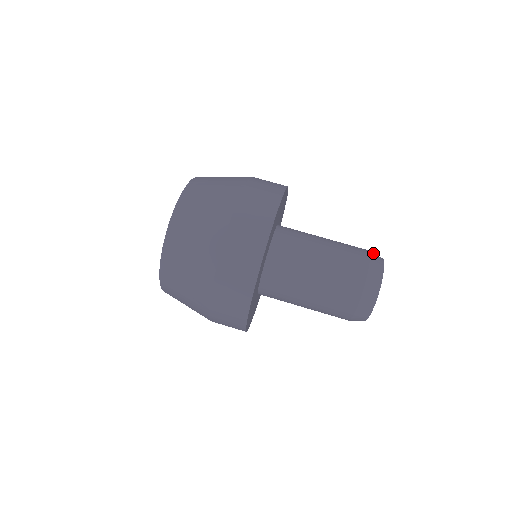
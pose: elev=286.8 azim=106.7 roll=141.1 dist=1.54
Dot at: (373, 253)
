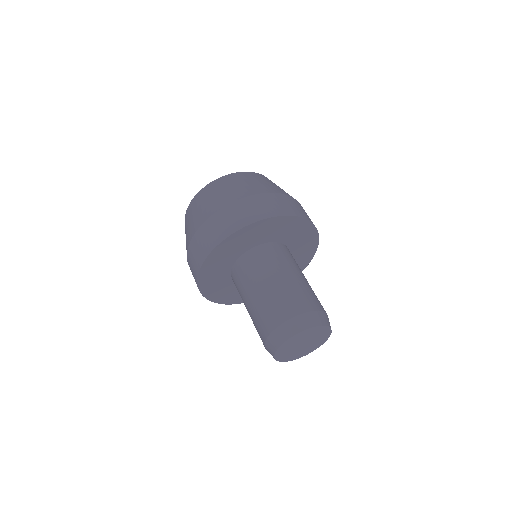
Dot at: (310, 315)
